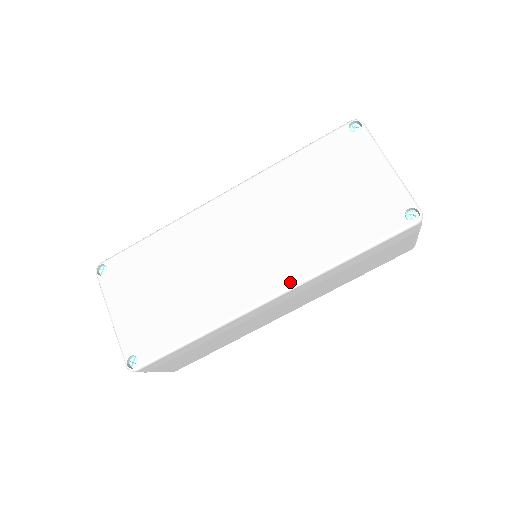
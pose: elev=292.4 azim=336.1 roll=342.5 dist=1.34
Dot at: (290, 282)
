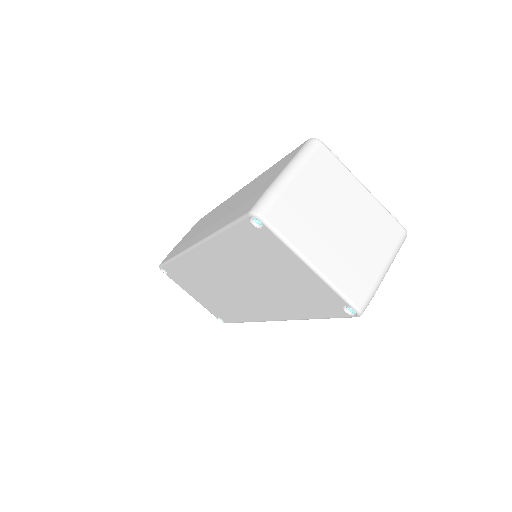
Dot at: (280, 318)
